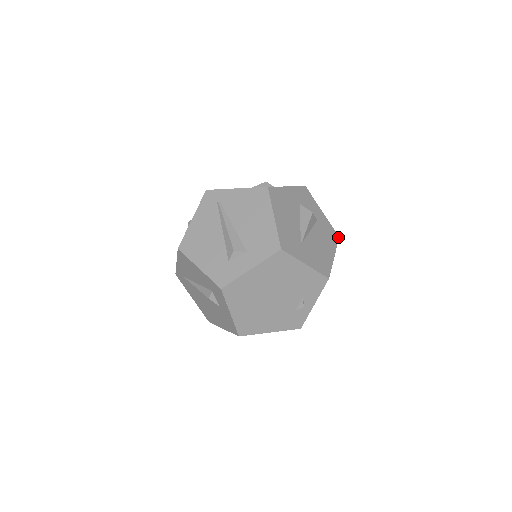
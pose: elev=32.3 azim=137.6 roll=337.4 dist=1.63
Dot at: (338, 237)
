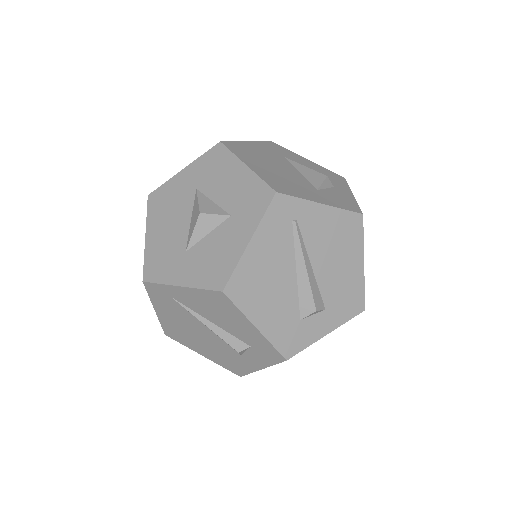
Dot at: occluded
